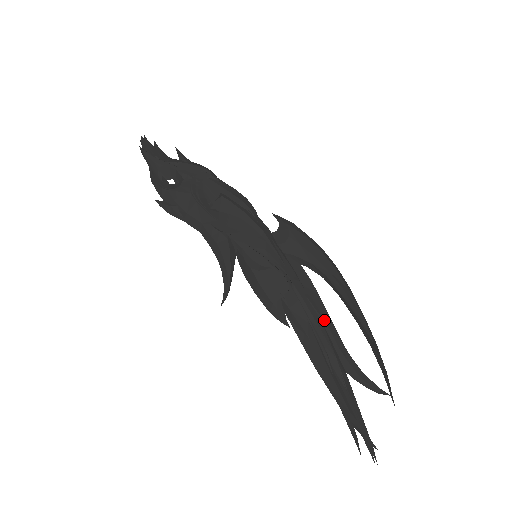
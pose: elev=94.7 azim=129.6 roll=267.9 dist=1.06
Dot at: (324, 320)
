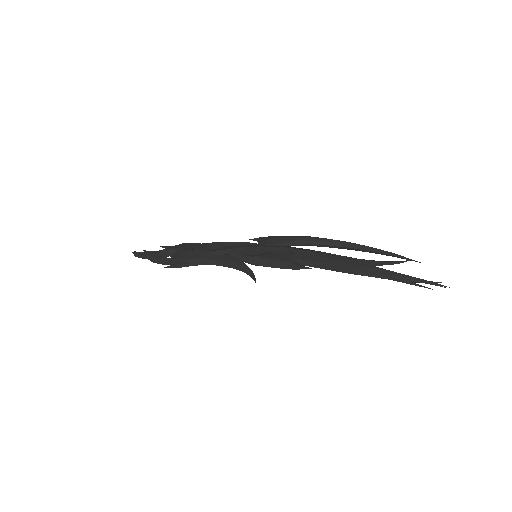
Dot at: (329, 253)
